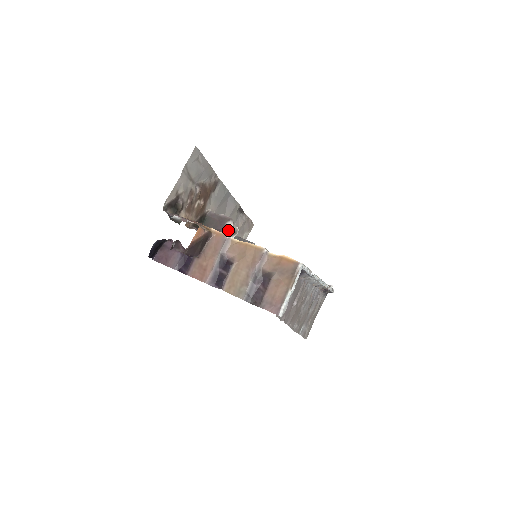
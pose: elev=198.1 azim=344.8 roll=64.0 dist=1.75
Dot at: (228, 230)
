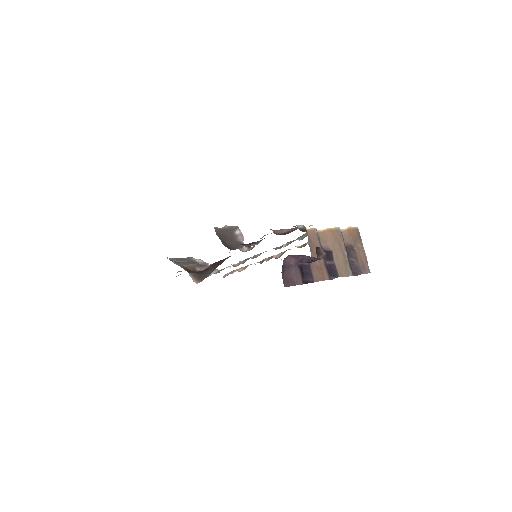
Dot at: (243, 239)
